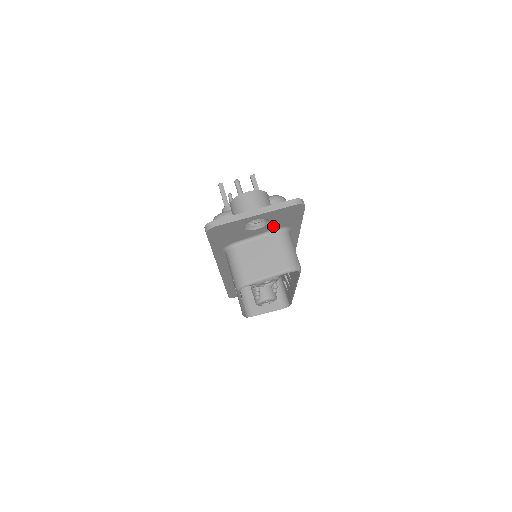
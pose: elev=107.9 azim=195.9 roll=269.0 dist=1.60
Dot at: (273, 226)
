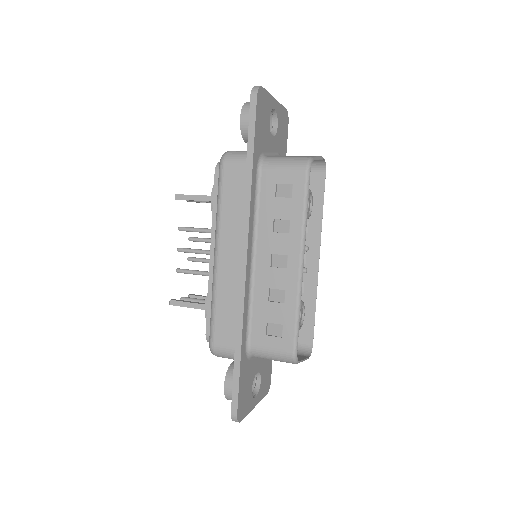
Dot at: (277, 145)
